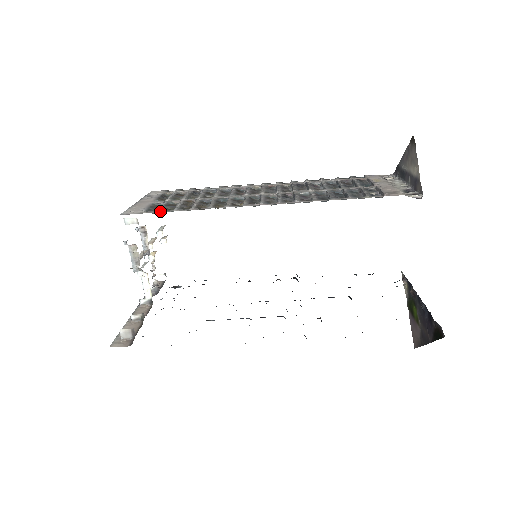
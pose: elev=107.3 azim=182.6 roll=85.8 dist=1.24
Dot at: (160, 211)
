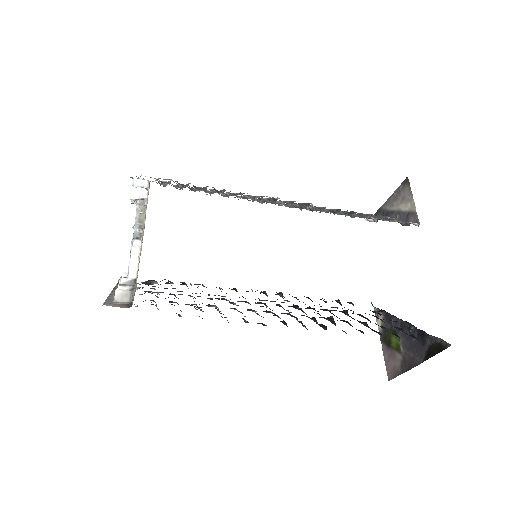
Dot at: (175, 181)
